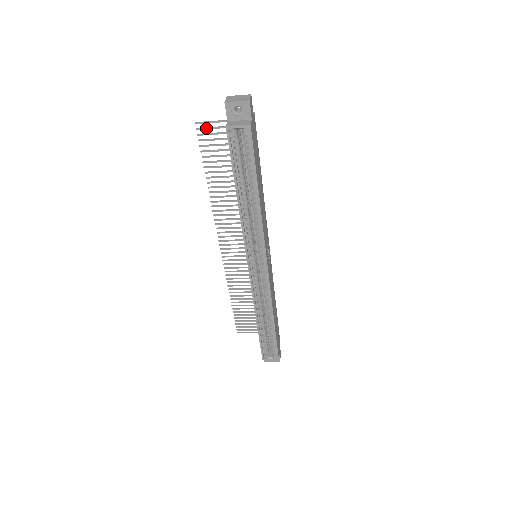
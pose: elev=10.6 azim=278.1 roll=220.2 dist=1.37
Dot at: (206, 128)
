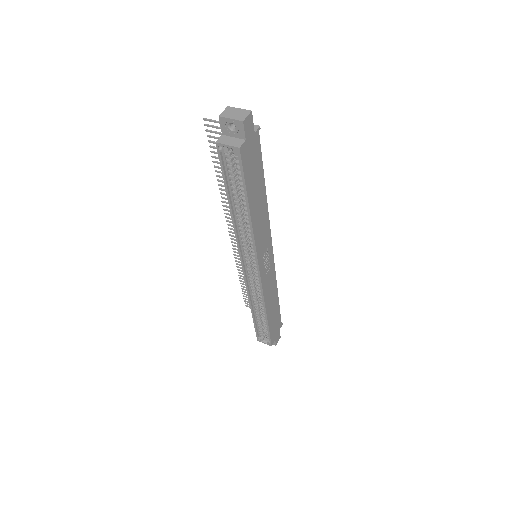
Dot at: (214, 127)
